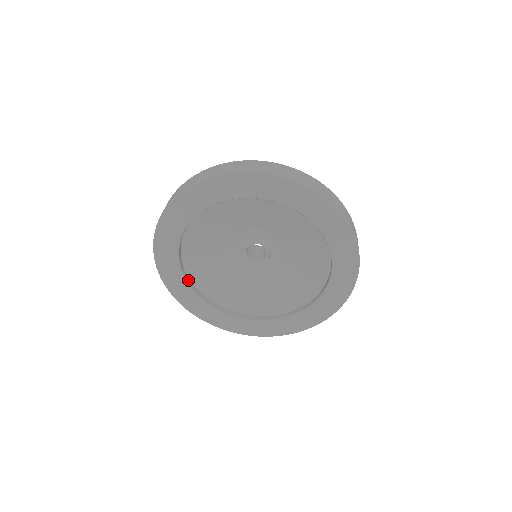
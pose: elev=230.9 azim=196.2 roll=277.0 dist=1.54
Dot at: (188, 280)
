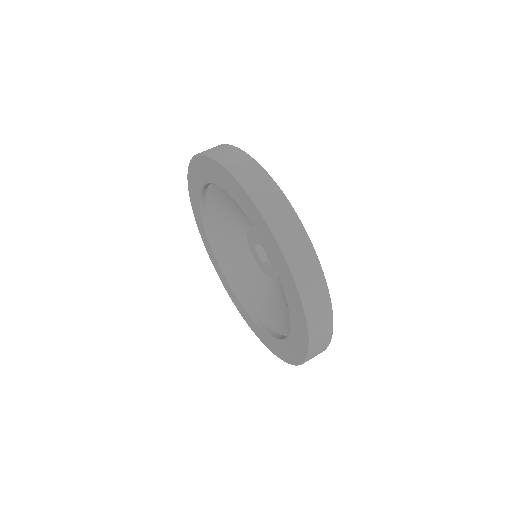
Dot at: (216, 250)
